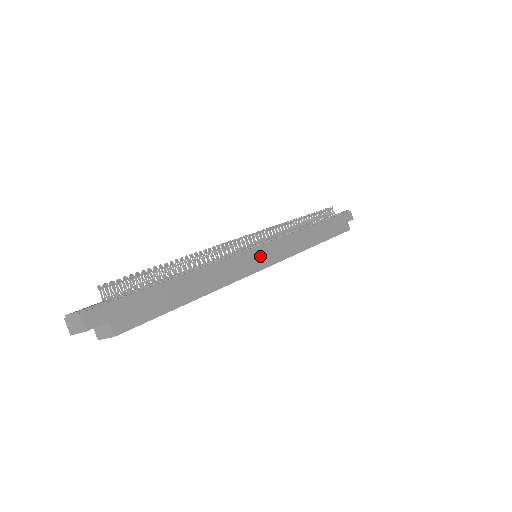
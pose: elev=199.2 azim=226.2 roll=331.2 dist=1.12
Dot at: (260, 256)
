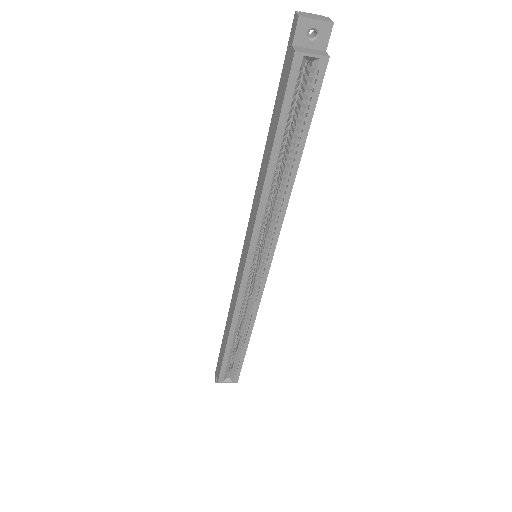
Dot at: occluded
